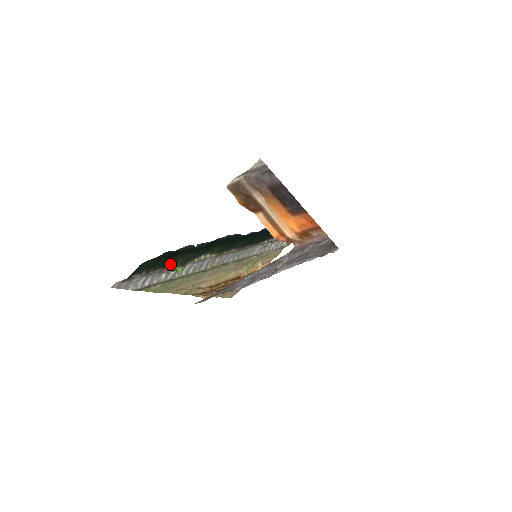
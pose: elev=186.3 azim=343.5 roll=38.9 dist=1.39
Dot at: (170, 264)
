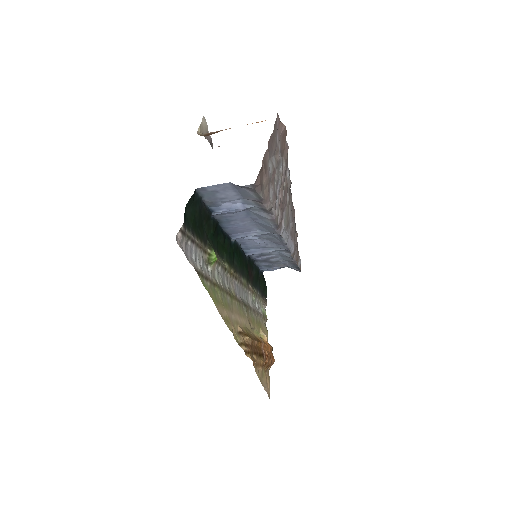
Dot at: (203, 241)
